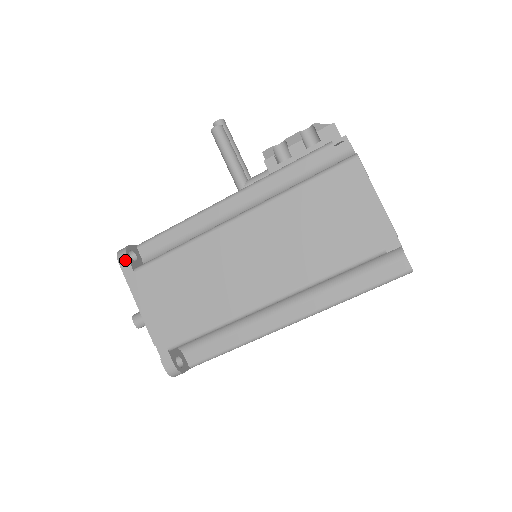
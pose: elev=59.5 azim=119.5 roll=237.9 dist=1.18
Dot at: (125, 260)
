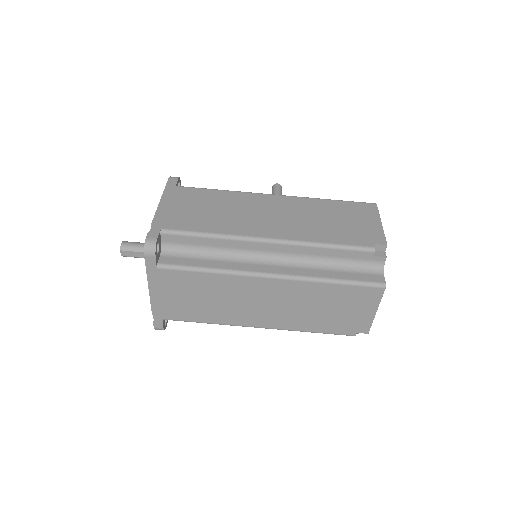
Dot at: (175, 179)
